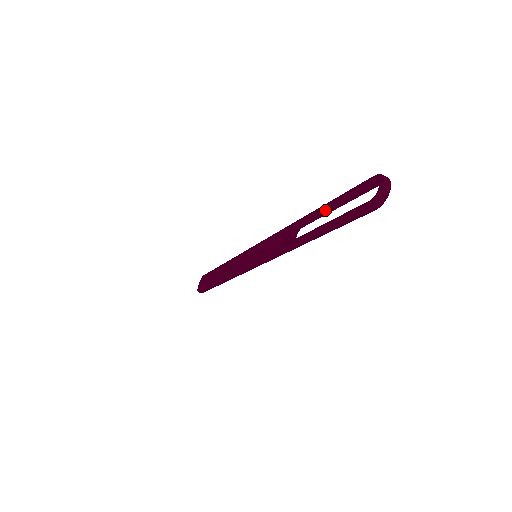
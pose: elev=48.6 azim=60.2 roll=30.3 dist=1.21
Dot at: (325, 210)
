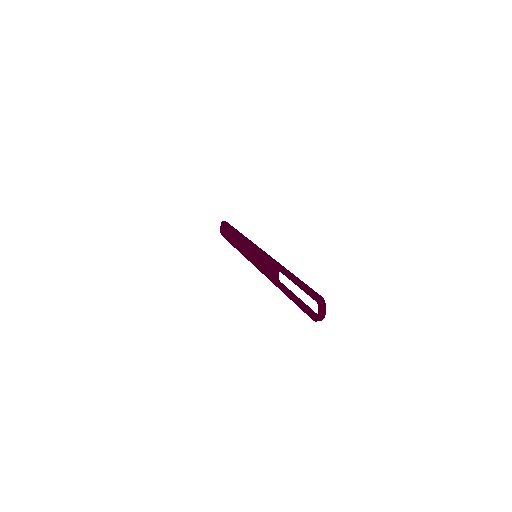
Dot at: (293, 282)
